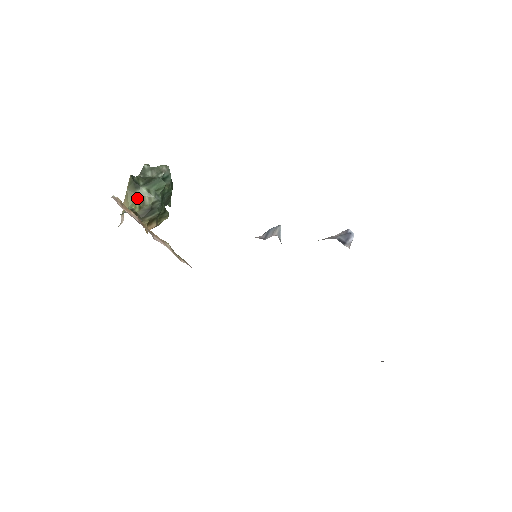
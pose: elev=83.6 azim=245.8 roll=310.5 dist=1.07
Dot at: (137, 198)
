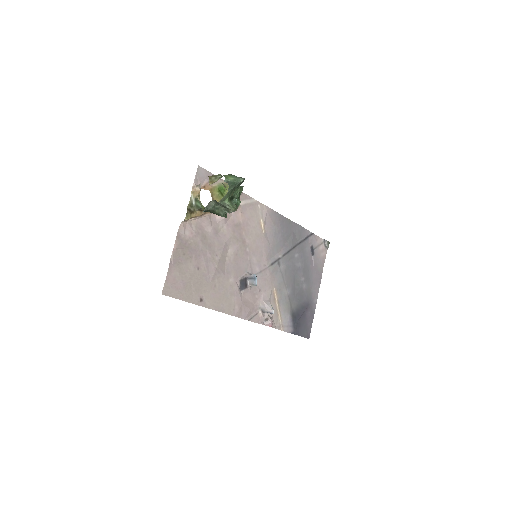
Dot at: occluded
